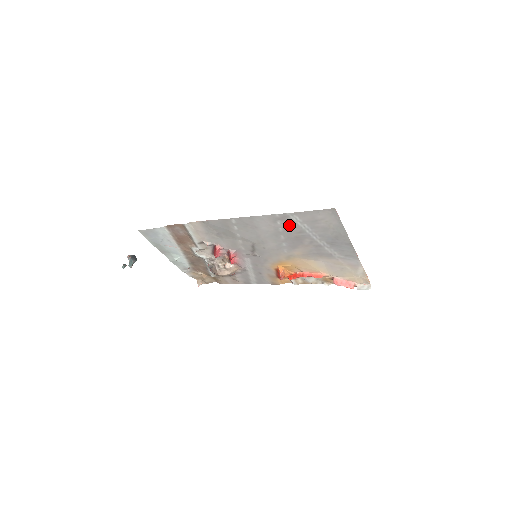
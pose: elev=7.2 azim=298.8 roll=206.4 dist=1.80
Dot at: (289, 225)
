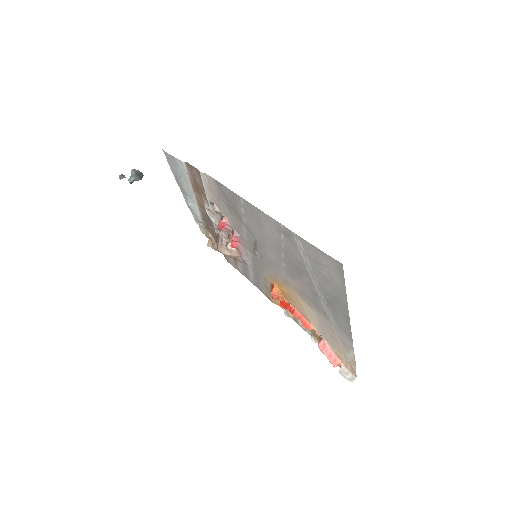
Dot at: (292, 247)
